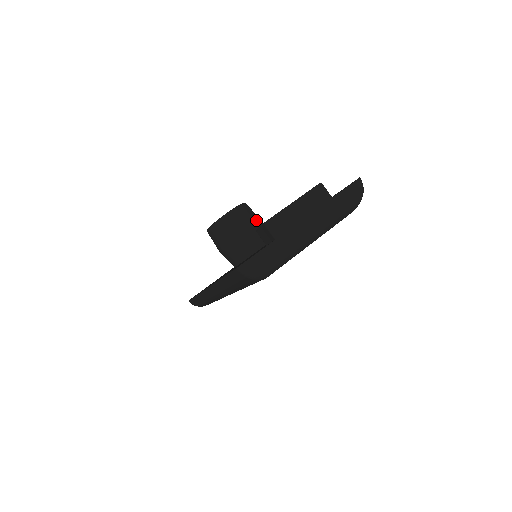
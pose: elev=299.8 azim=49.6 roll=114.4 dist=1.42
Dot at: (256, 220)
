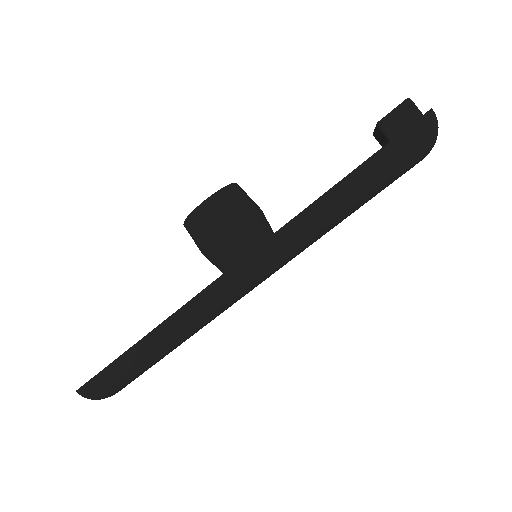
Dot at: occluded
